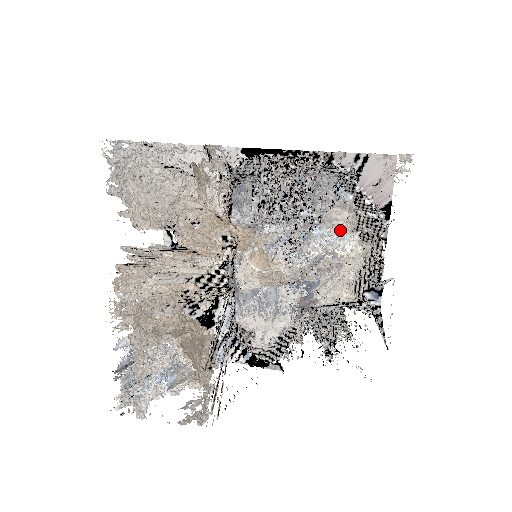
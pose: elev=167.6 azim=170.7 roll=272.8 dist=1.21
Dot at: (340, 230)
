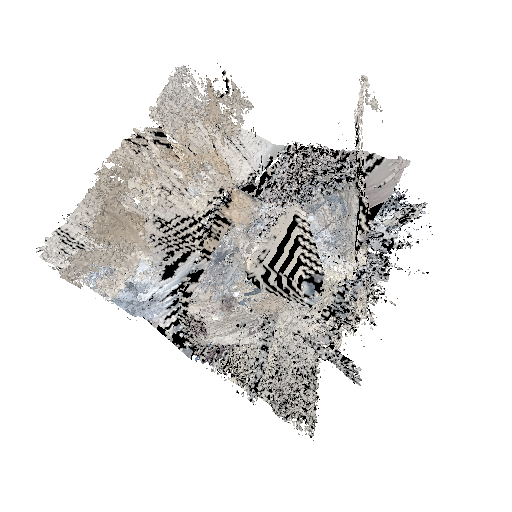
Dot at: (344, 259)
